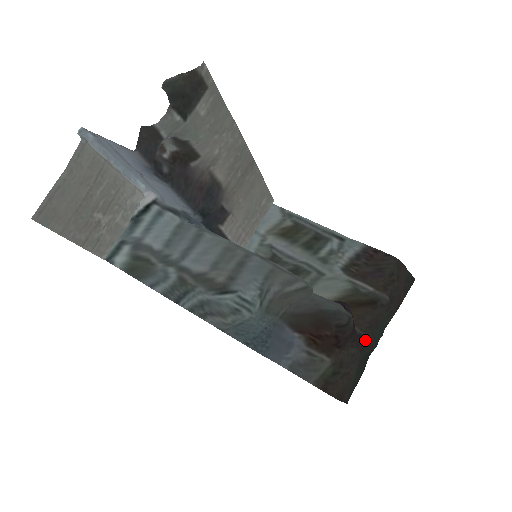
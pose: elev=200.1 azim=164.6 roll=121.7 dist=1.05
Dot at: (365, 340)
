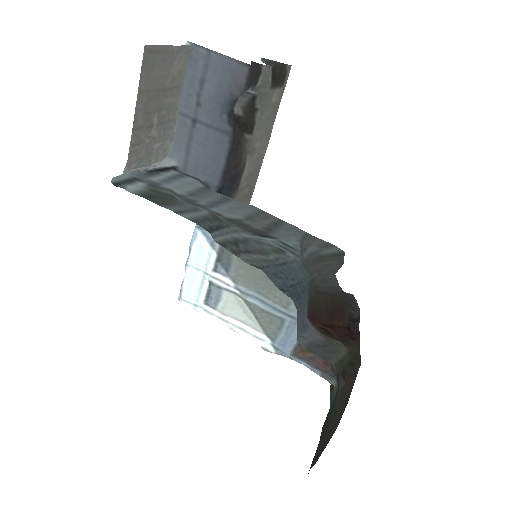
Dot at: occluded
